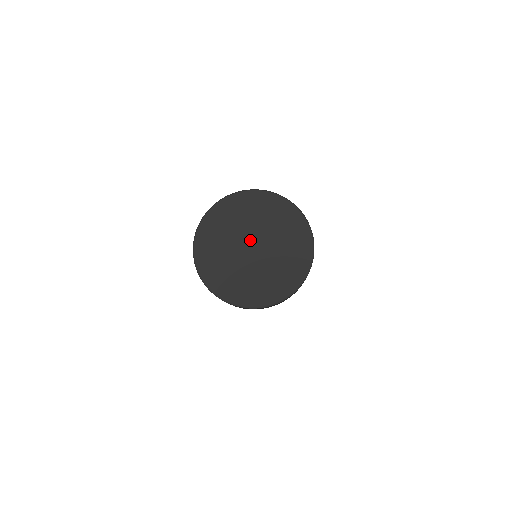
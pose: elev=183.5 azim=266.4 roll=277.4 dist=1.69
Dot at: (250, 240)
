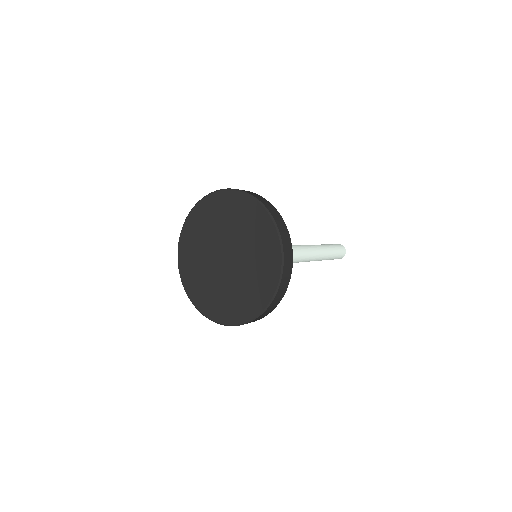
Dot at: (222, 250)
